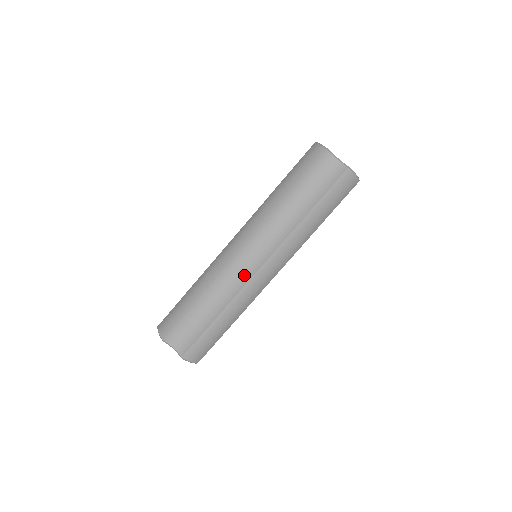
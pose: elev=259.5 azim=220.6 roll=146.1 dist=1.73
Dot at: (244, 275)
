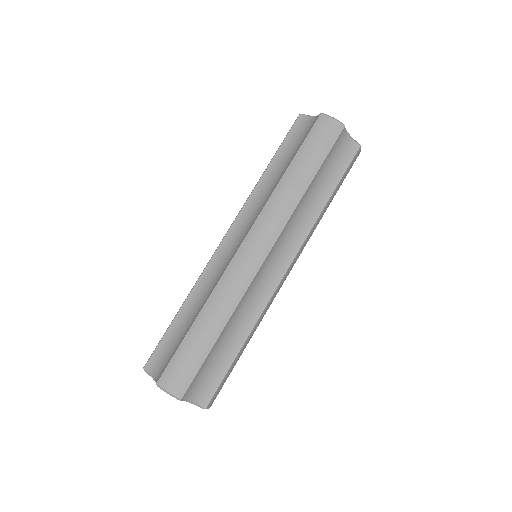
Dot at: (227, 262)
